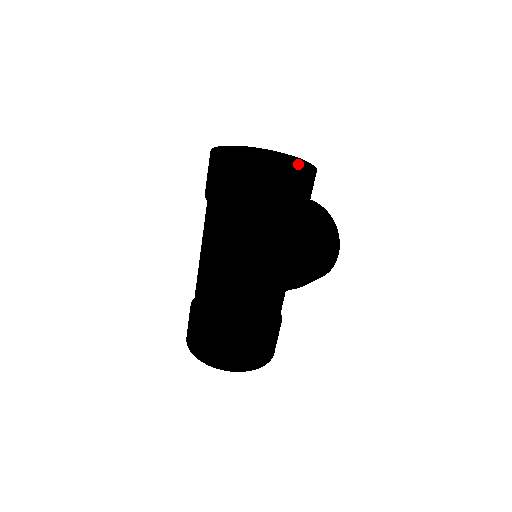
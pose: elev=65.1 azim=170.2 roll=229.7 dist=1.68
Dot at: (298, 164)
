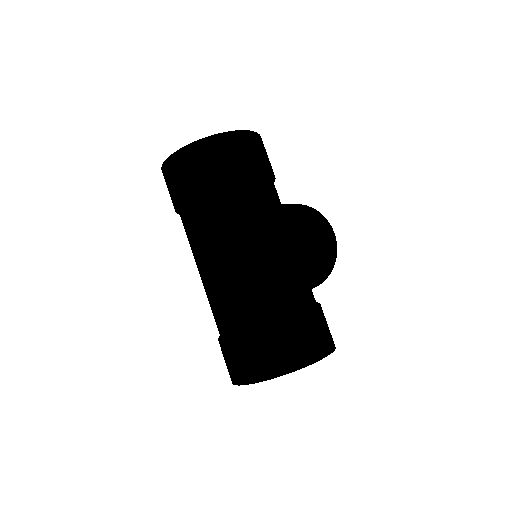
Dot at: occluded
